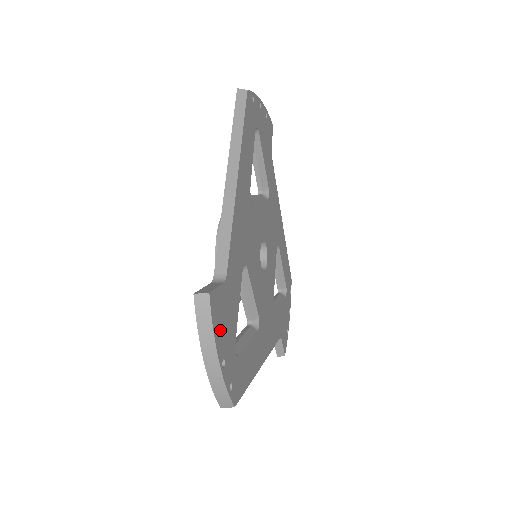
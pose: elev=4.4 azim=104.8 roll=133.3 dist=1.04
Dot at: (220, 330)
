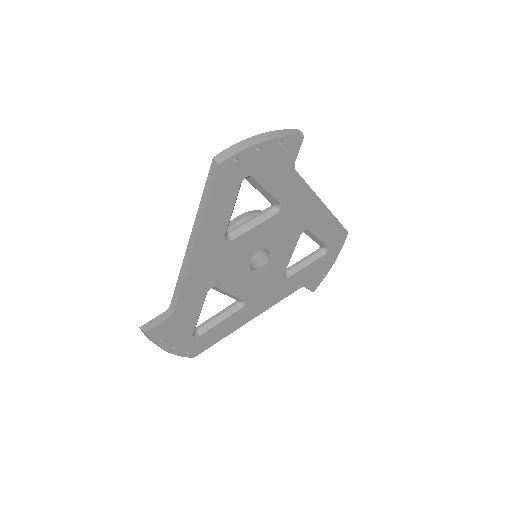
Dot at: (166, 338)
